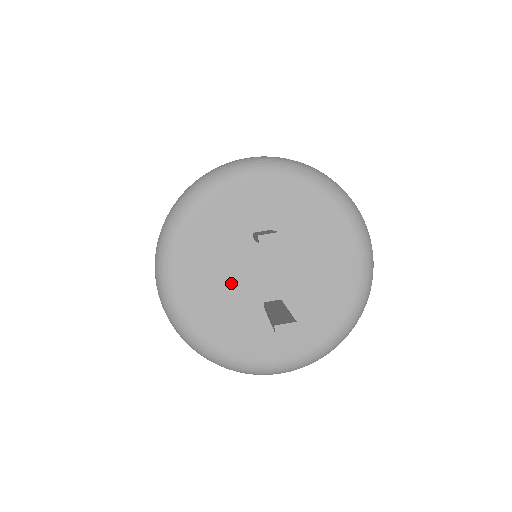
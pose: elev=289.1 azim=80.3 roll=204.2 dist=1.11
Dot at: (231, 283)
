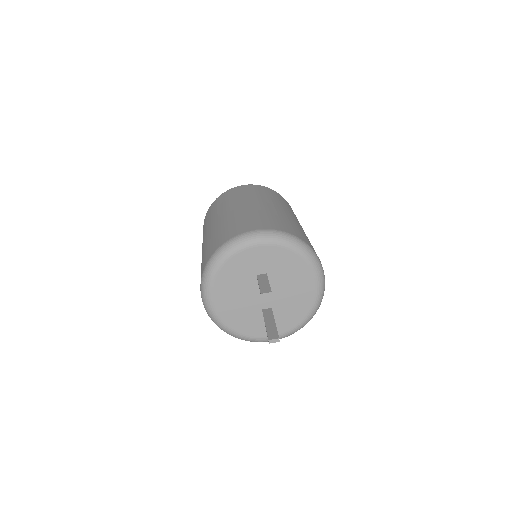
Dot at: (244, 300)
